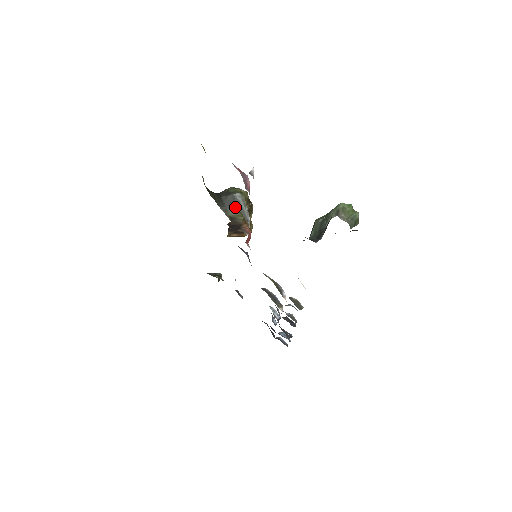
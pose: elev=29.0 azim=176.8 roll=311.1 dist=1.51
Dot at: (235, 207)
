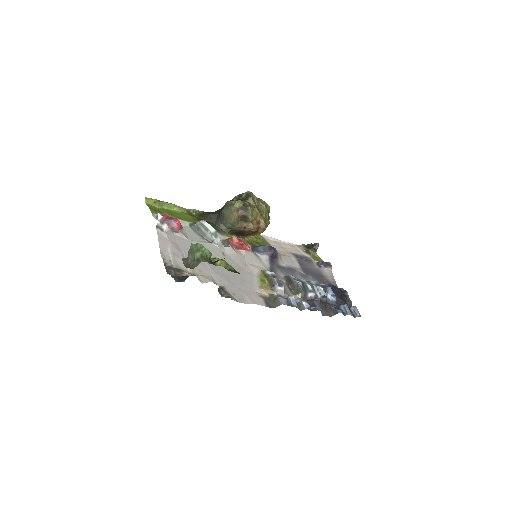
Dot at: (226, 220)
